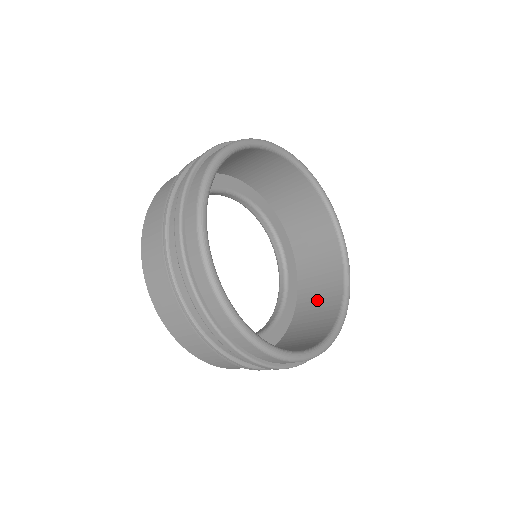
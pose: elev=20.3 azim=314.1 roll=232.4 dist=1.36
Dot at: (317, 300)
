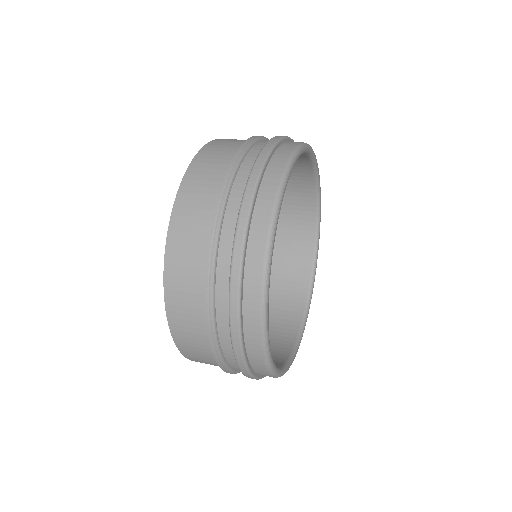
Dot at: occluded
